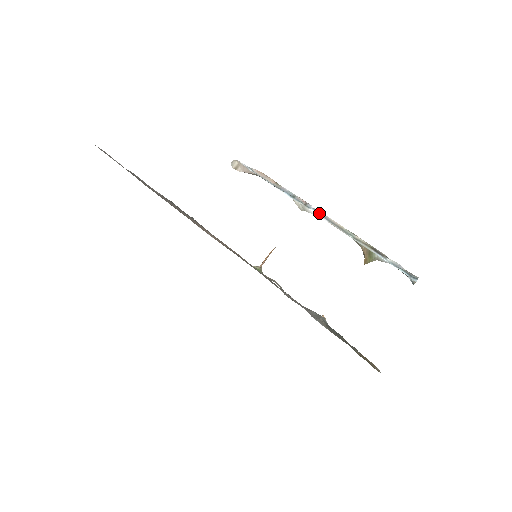
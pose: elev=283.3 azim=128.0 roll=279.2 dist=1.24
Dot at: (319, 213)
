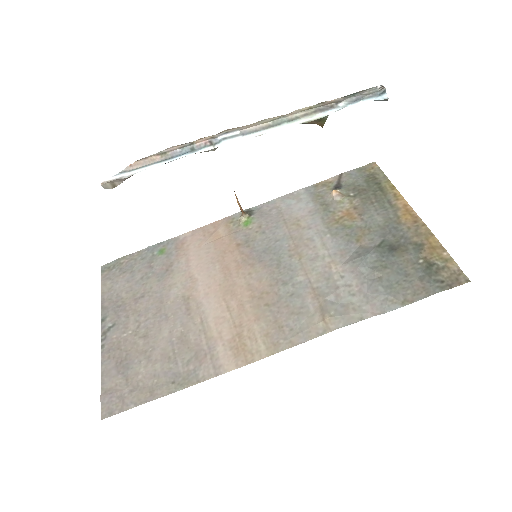
Dot at: (233, 138)
